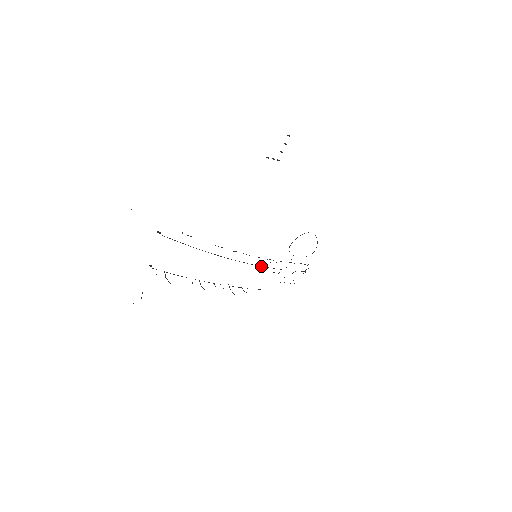
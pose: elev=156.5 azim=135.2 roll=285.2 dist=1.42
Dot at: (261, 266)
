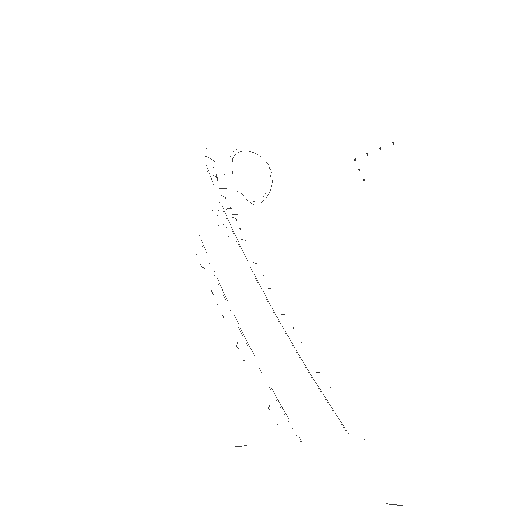
Dot at: occluded
